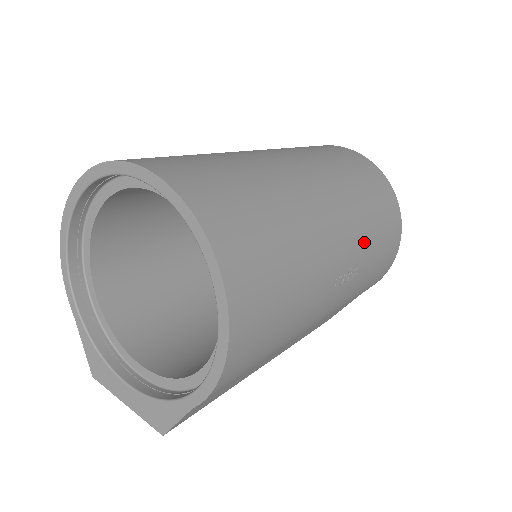
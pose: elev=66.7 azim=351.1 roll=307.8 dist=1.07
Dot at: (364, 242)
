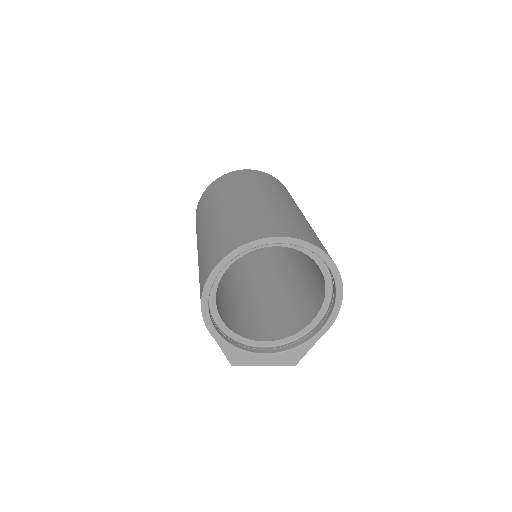
Dot at: occluded
